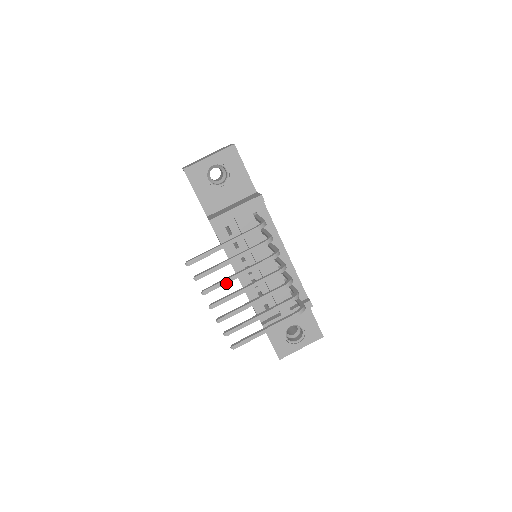
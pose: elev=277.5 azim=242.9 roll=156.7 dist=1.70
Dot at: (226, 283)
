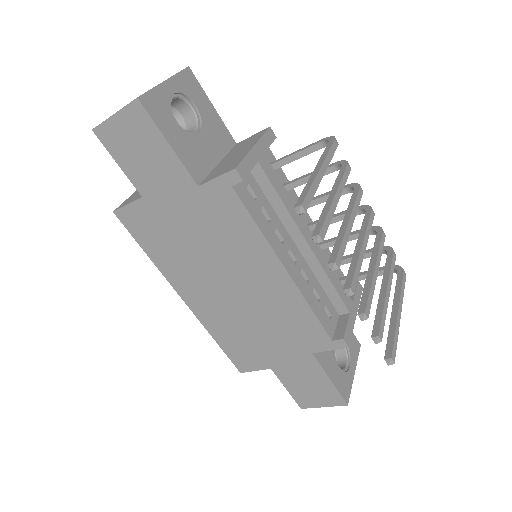
Dot at: (347, 239)
